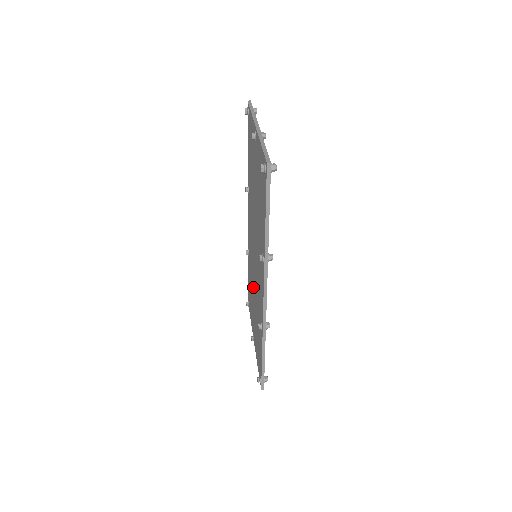
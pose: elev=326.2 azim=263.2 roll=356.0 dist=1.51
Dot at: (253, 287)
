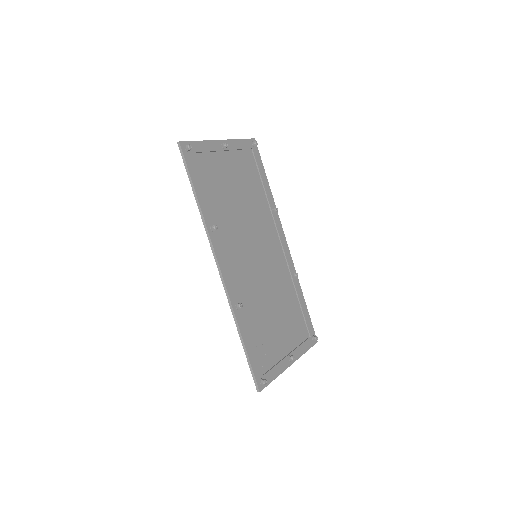
Dot at: (273, 296)
